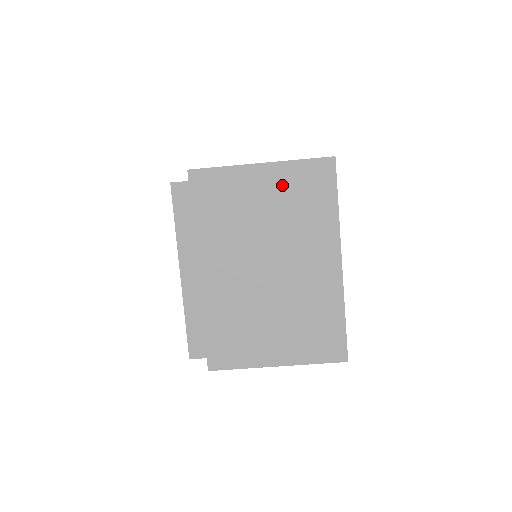
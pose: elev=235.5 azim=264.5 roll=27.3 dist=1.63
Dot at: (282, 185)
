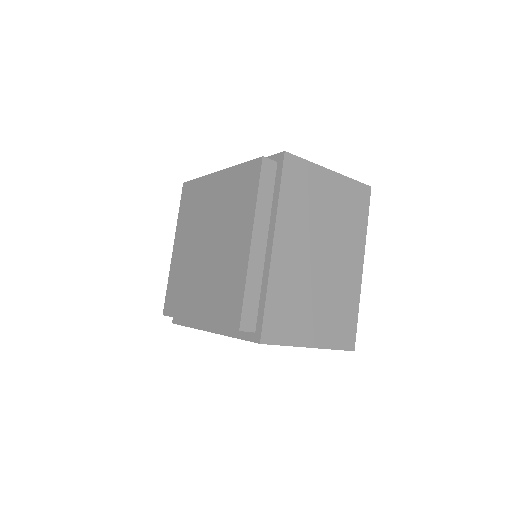
Dot at: occluded
